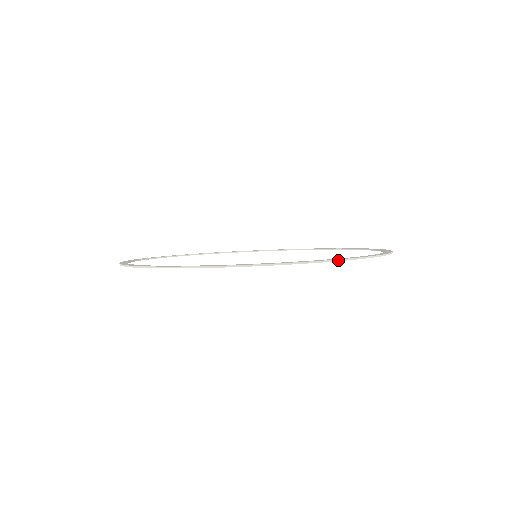
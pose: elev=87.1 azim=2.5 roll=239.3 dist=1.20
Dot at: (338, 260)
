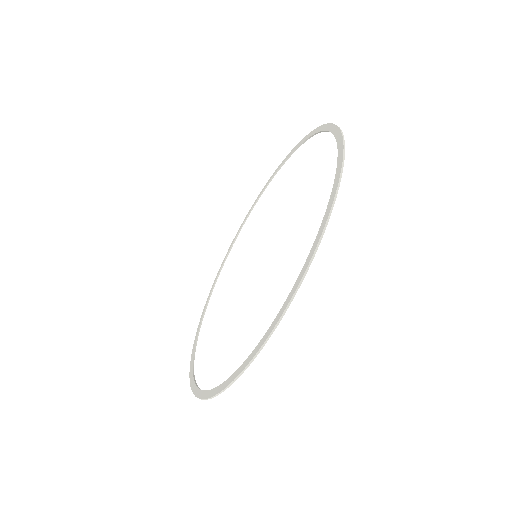
Dot at: (343, 140)
